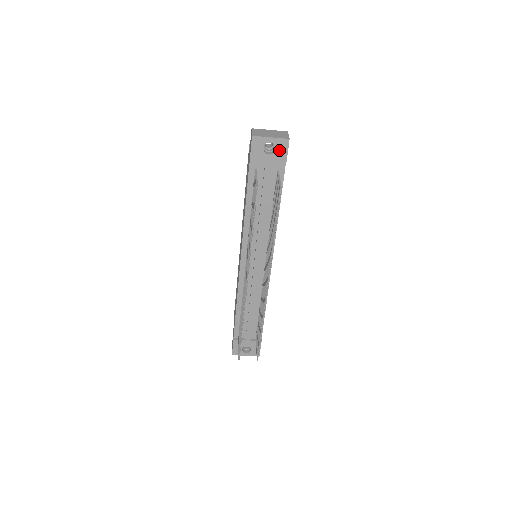
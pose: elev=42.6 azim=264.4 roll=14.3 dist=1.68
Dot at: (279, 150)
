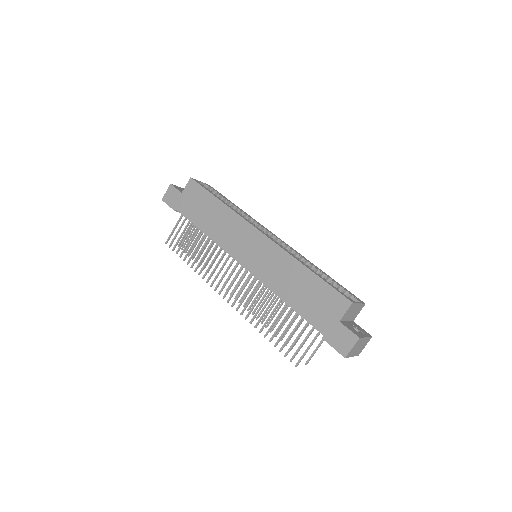
Dot at: occluded
